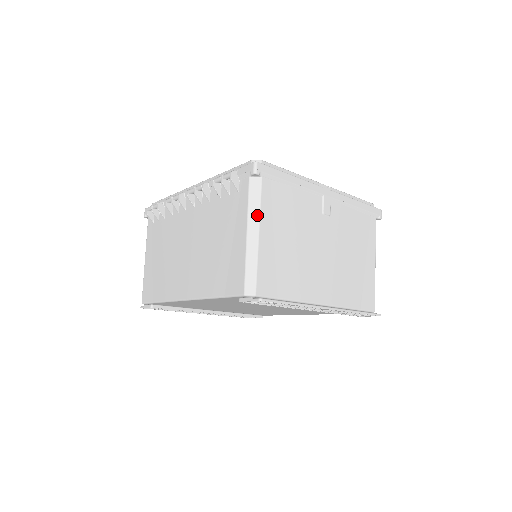
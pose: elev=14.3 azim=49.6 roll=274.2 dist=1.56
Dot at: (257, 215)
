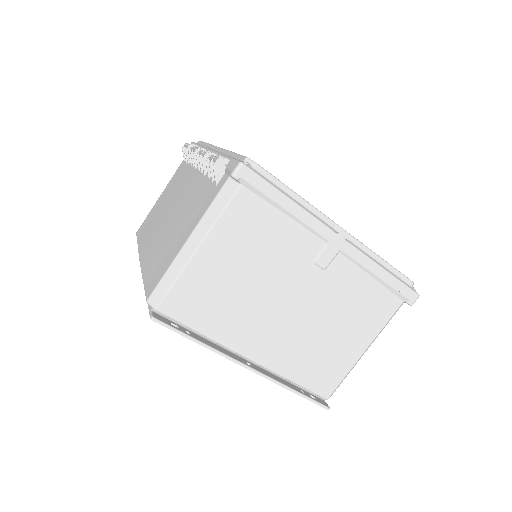
Dot at: (209, 225)
